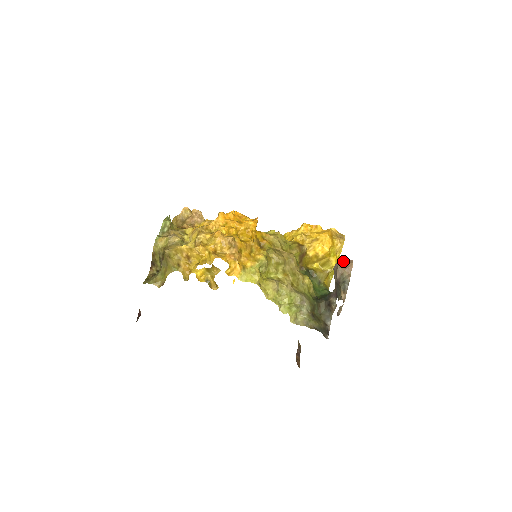
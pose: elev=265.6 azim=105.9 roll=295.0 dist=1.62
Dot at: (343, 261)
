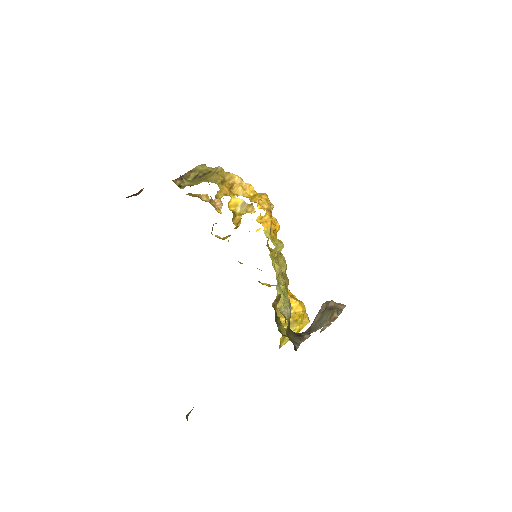
Dot at: occluded
